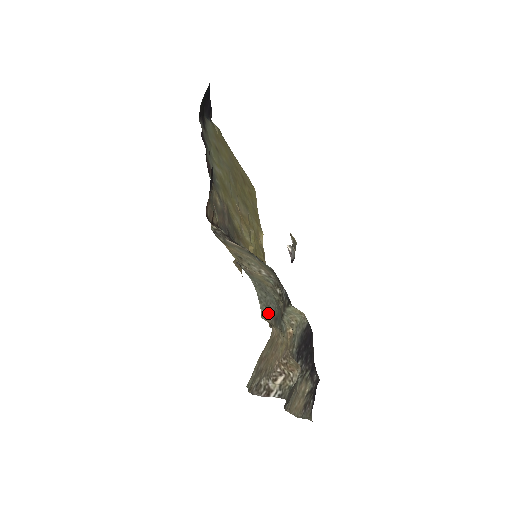
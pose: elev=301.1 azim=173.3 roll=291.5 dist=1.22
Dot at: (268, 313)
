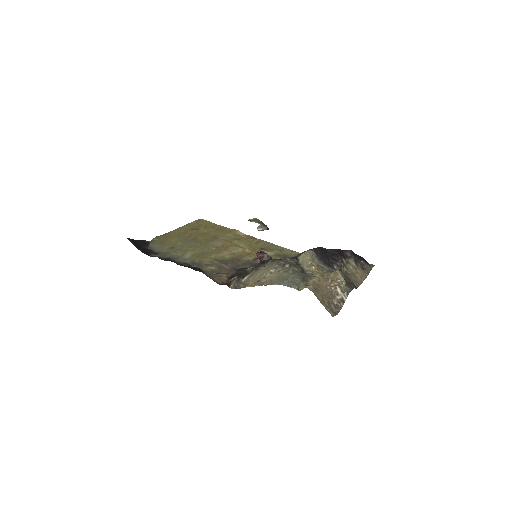
Dot at: (298, 284)
